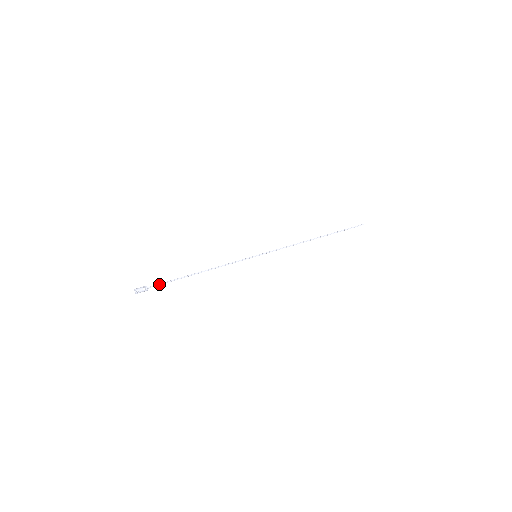
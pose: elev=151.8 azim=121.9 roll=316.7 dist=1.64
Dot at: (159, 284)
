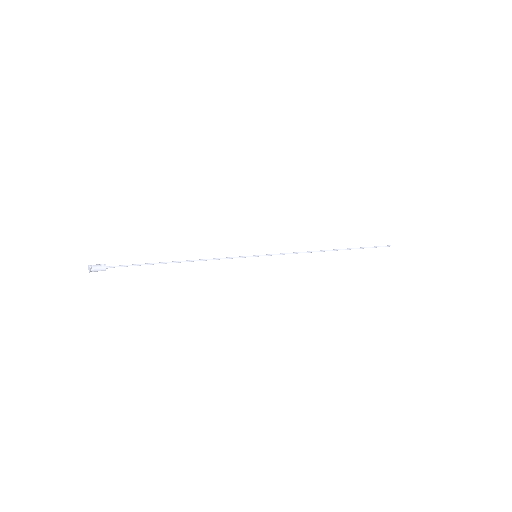
Dot at: (123, 265)
